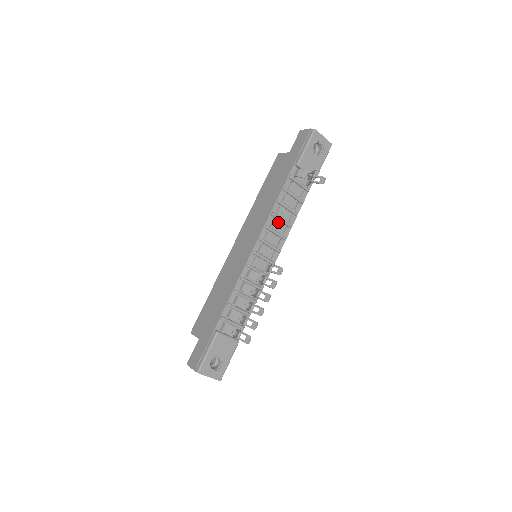
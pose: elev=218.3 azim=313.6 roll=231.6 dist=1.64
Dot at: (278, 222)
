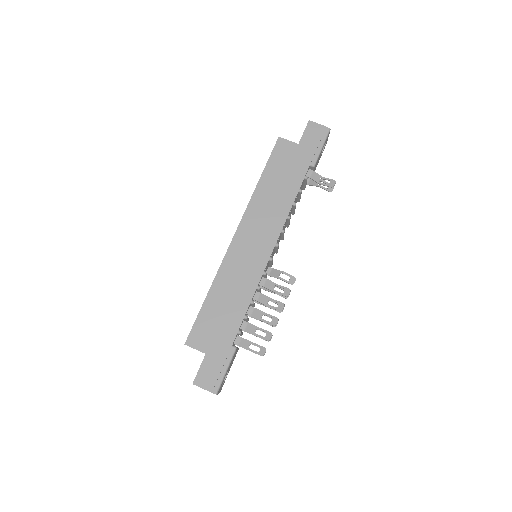
Dot at: (285, 224)
